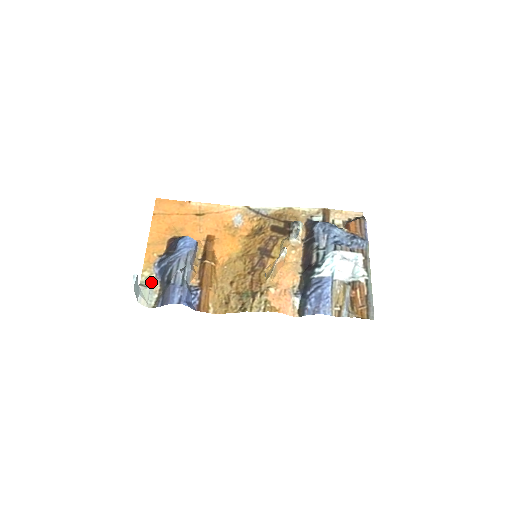
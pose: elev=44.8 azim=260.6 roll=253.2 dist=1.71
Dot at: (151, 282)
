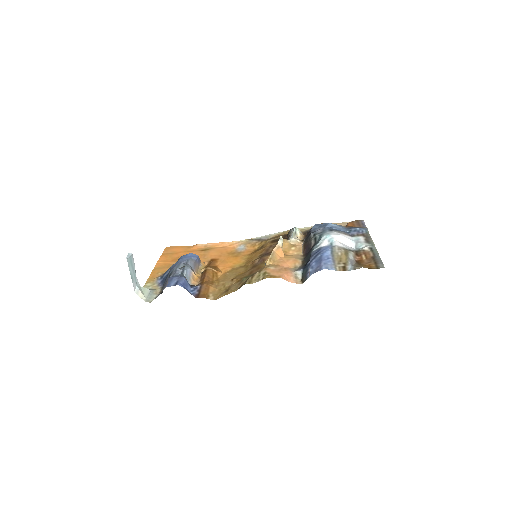
Dot at: (153, 288)
